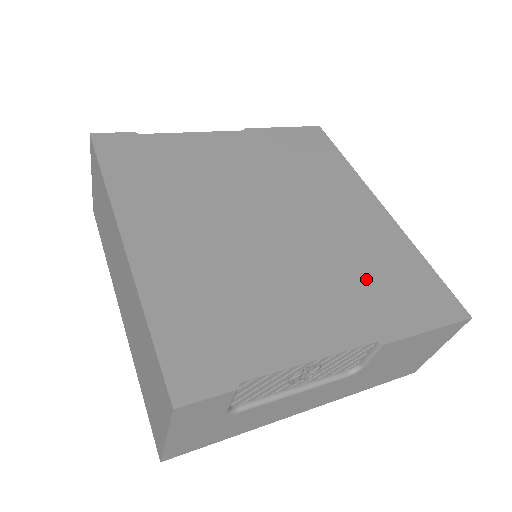
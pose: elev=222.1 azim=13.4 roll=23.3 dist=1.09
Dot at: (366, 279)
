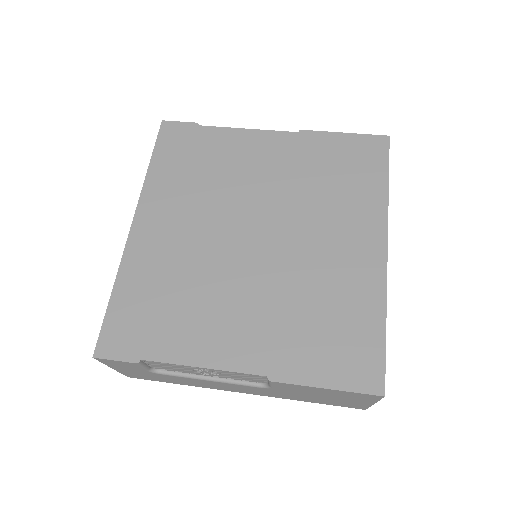
Dot at: (303, 319)
